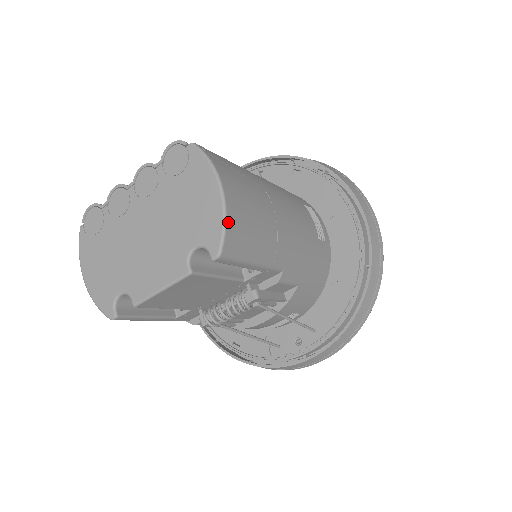
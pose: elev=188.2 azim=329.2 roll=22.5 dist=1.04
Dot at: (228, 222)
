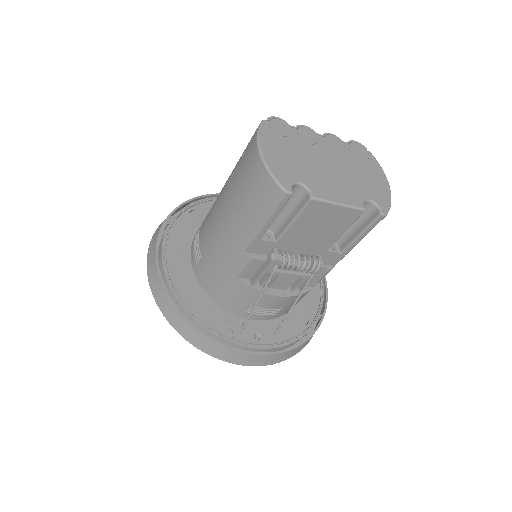
Dot at: (389, 204)
